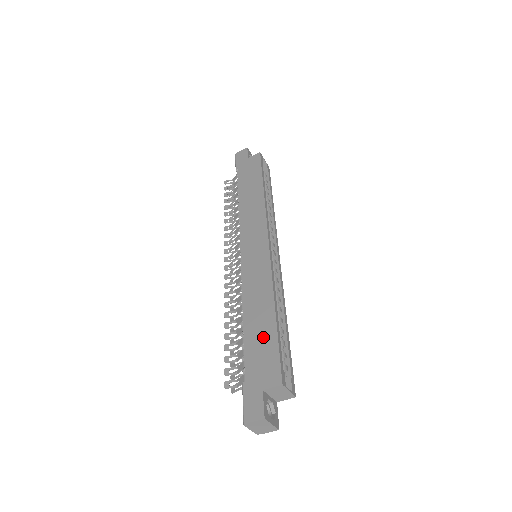
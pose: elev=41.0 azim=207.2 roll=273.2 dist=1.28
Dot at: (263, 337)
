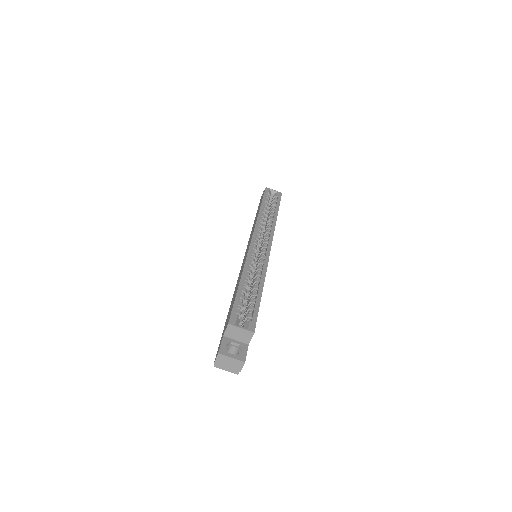
Dot at: (232, 302)
